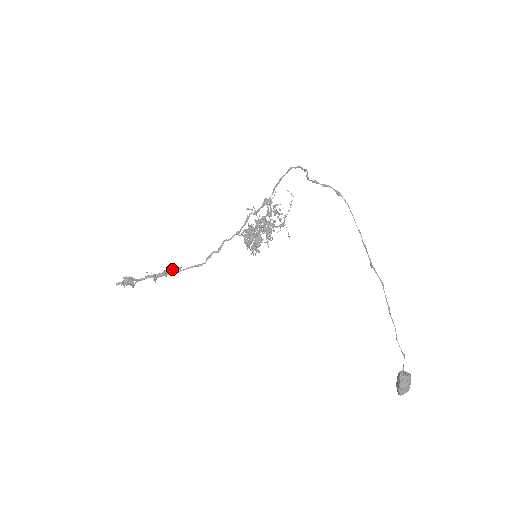
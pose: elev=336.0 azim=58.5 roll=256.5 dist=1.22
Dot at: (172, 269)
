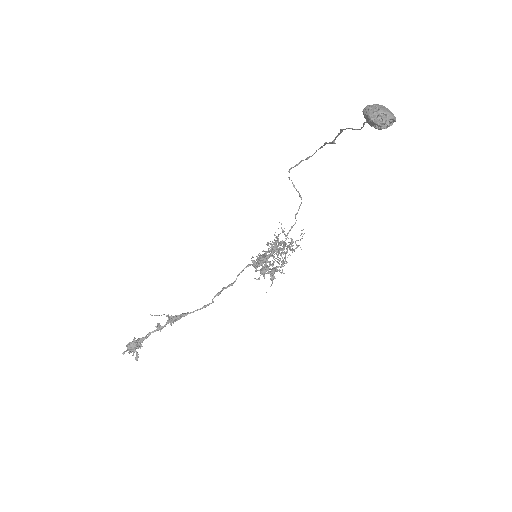
Dot at: (179, 315)
